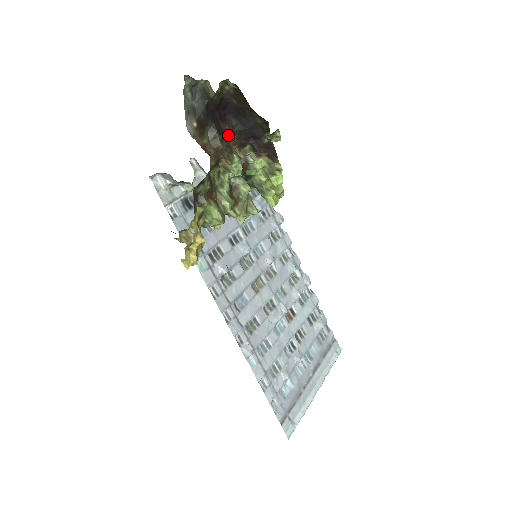
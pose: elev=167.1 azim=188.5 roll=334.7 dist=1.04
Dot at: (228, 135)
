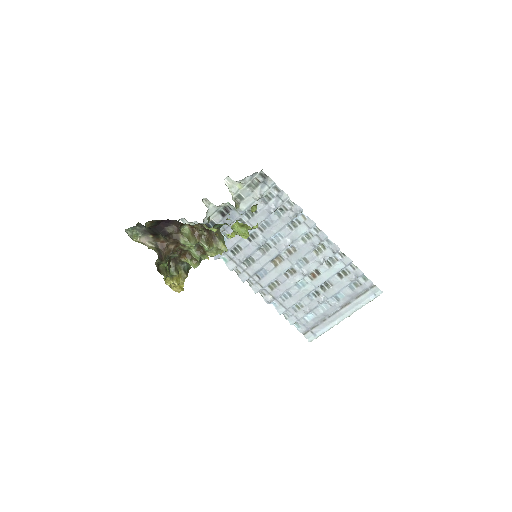
Dot at: (175, 231)
